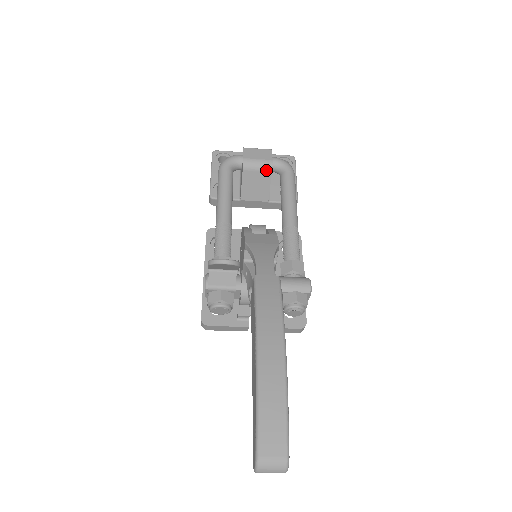
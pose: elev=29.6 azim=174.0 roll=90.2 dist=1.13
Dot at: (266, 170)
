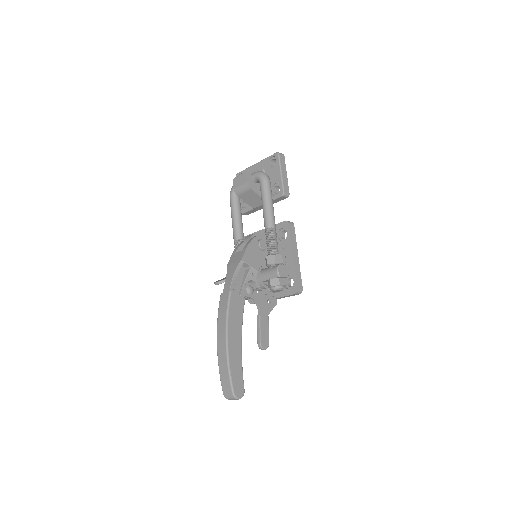
Dot at: (248, 190)
